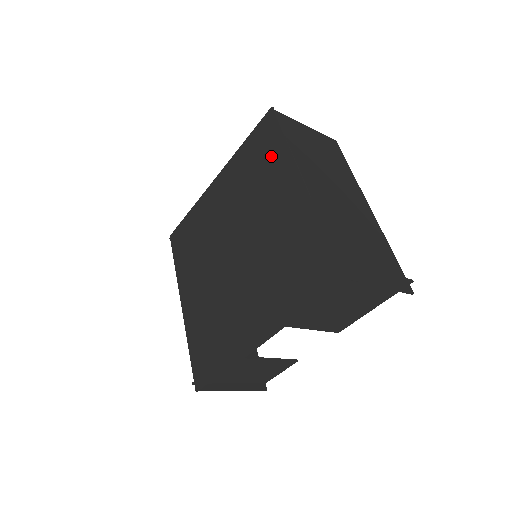
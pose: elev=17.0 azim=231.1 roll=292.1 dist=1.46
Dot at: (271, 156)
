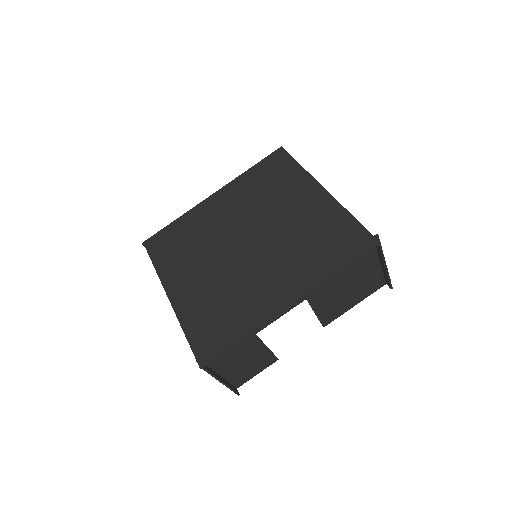
Dot at: (286, 176)
